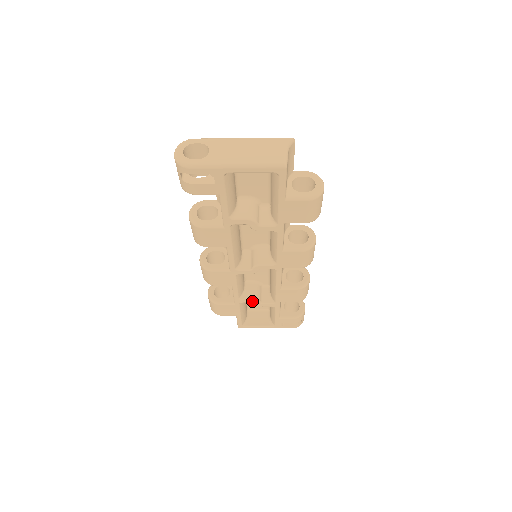
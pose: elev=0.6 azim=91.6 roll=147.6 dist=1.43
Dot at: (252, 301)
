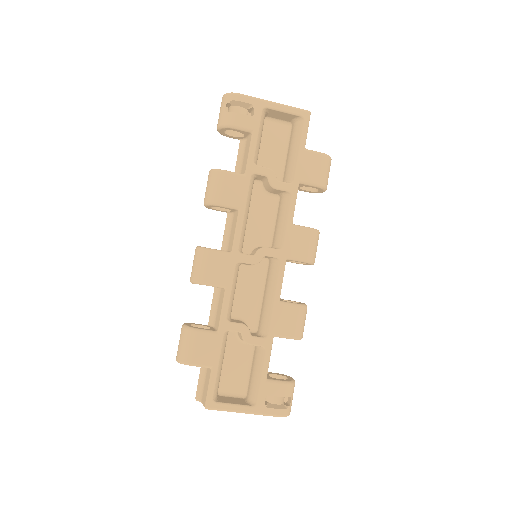
Dot at: (241, 328)
